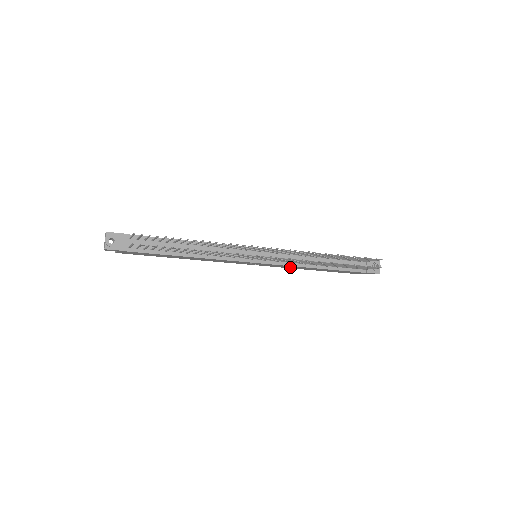
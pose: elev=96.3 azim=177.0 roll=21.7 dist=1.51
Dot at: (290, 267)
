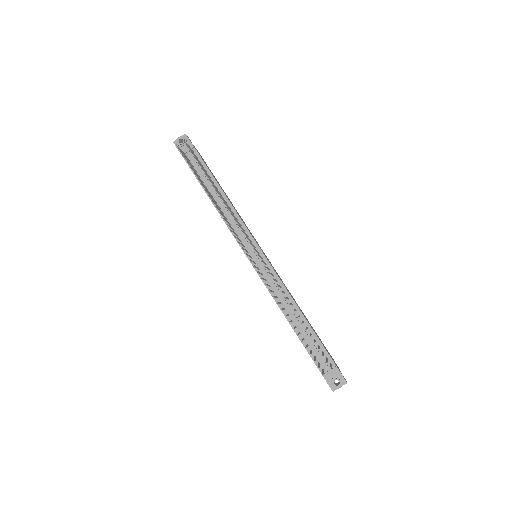
Dot at: occluded
